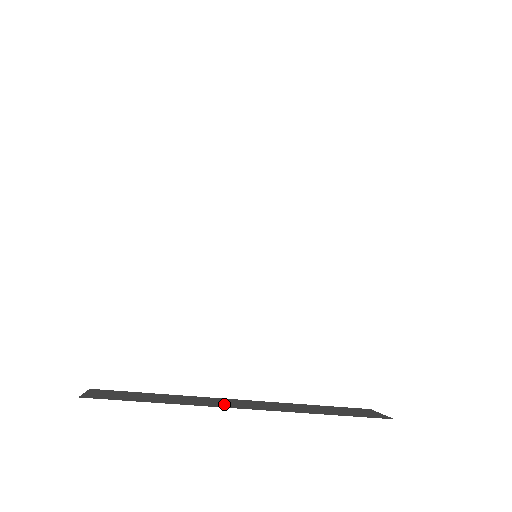
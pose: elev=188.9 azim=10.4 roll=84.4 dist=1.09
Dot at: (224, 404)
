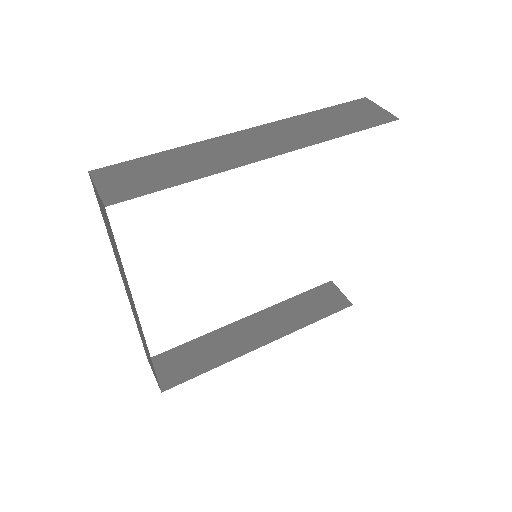
Dot at: (247, 341)
